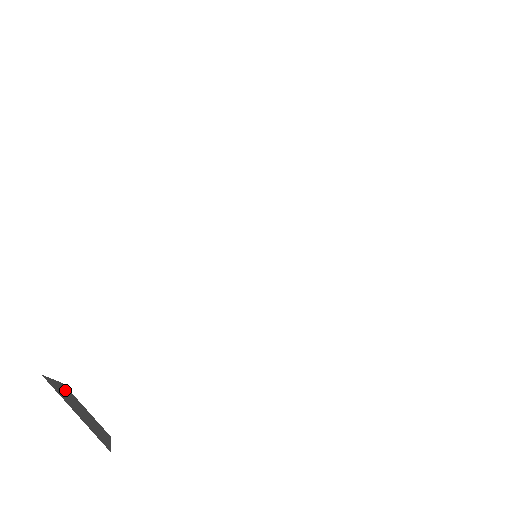
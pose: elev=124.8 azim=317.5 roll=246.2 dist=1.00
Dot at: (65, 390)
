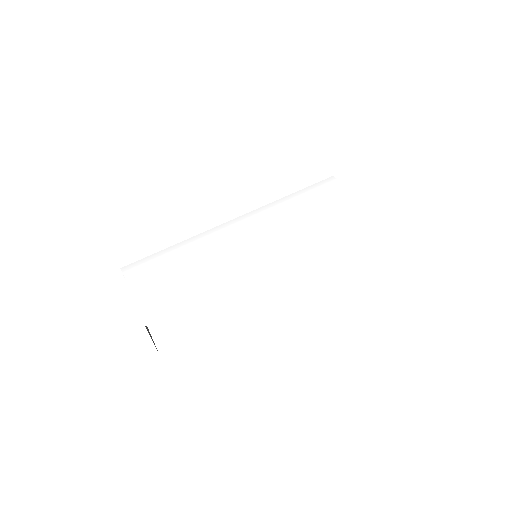
Dot at: occluded
